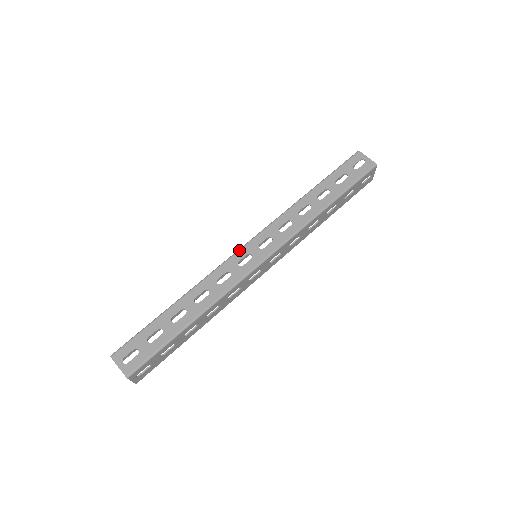
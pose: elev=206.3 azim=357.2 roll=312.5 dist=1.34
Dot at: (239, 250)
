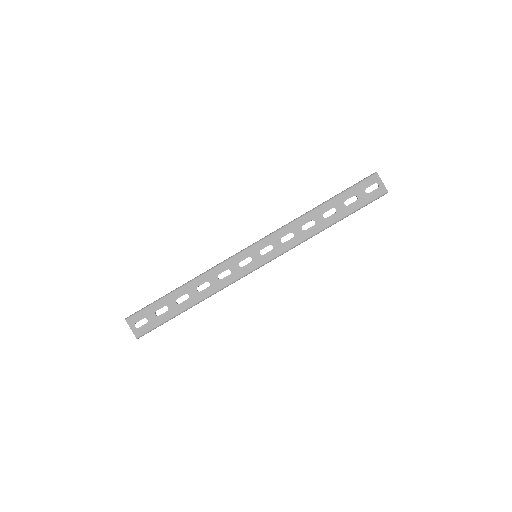
Dot at: (242, 251)
